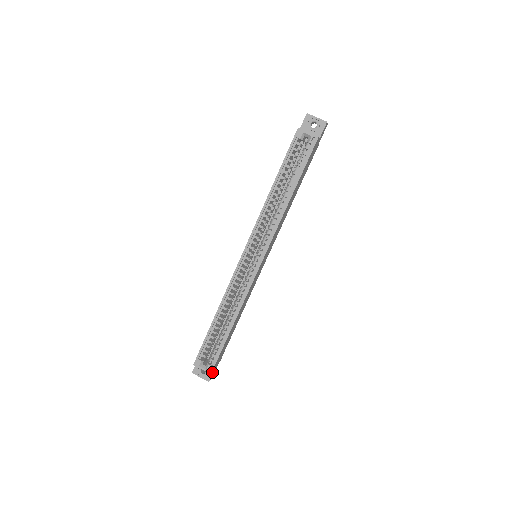
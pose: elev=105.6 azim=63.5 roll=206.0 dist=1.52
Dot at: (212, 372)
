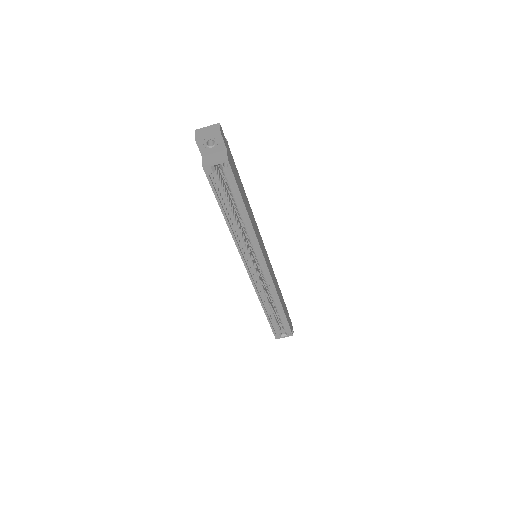
Dot at: occluded
